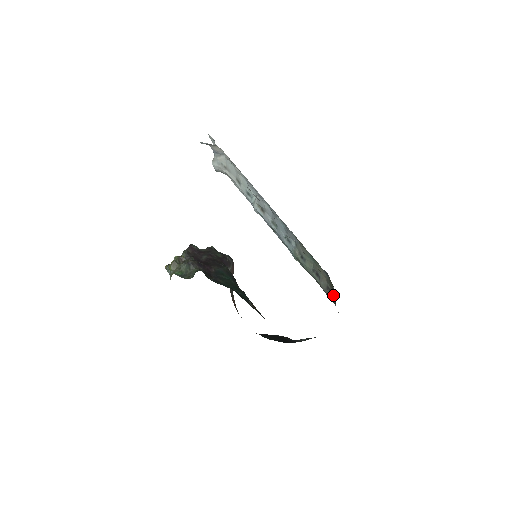
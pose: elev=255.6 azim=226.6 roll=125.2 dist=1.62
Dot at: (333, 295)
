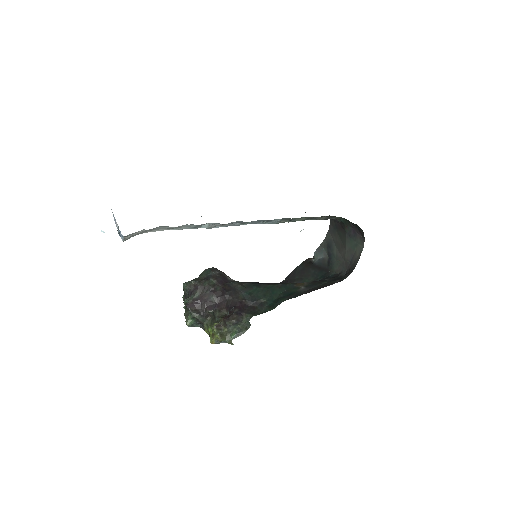
Dot at: (334, 218)
